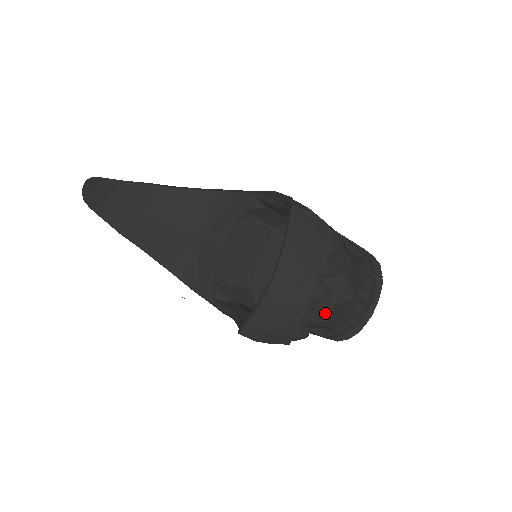
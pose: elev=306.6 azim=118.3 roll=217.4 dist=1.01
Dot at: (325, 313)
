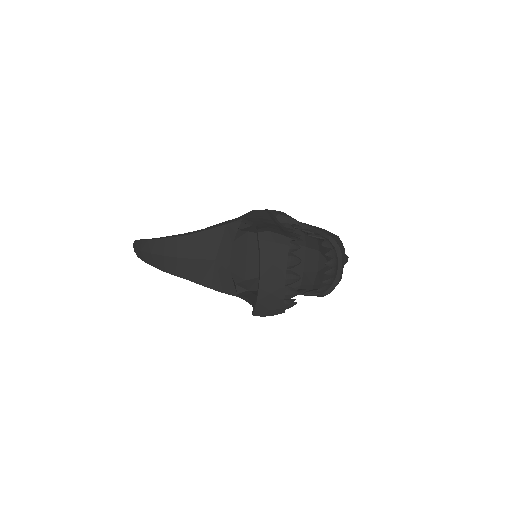
Dot at: (312, 279)
